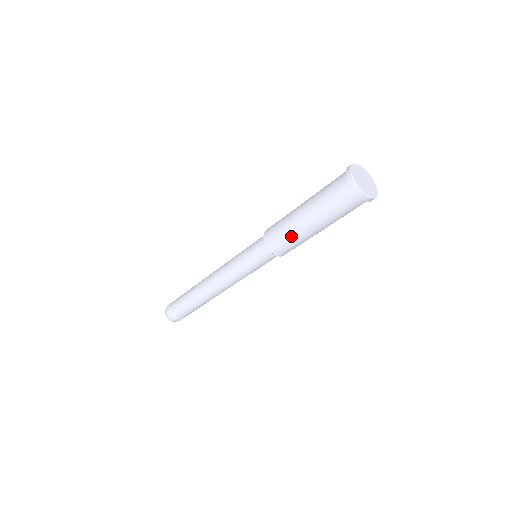
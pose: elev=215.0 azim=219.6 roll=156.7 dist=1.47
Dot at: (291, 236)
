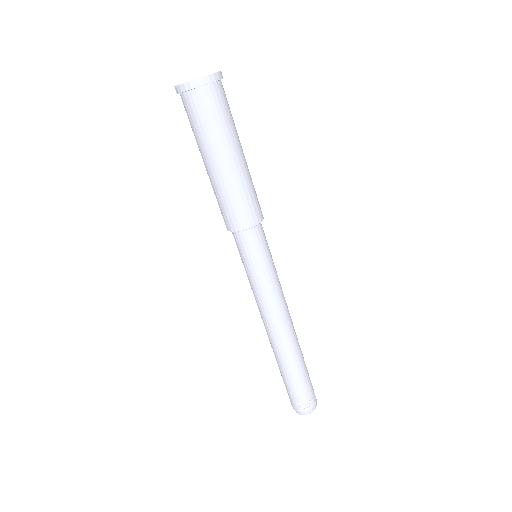
Dot at: (221, 196)
